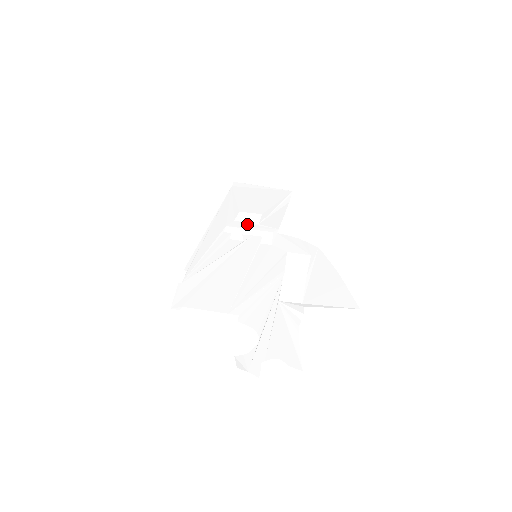
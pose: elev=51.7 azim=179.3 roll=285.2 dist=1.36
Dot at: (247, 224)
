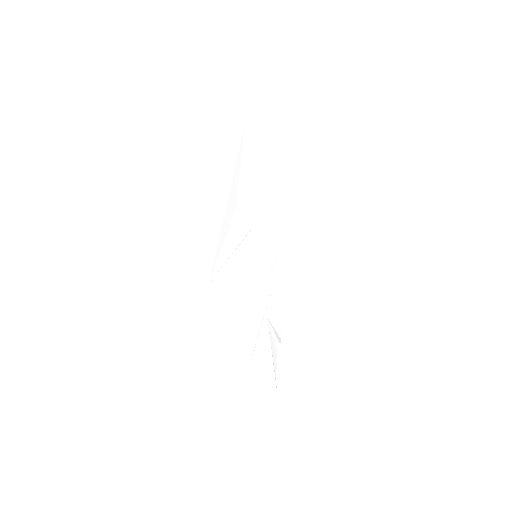
Dot at: (251, 206)
